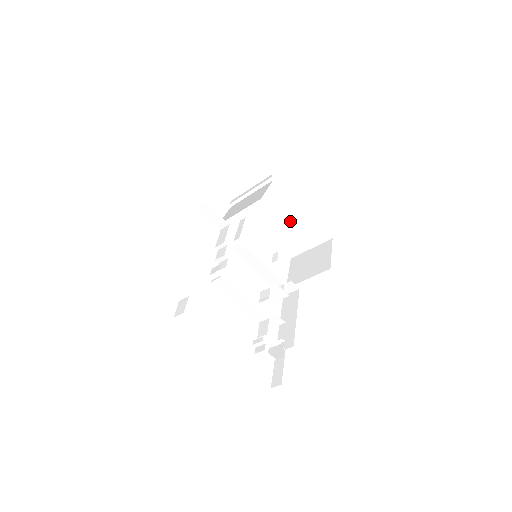
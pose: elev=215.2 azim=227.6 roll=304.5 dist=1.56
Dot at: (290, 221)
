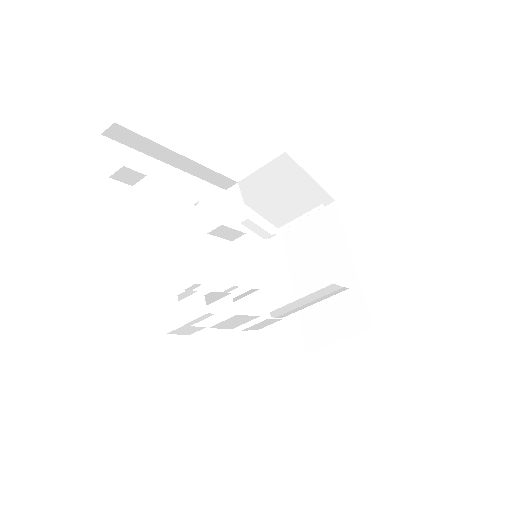
Dot at: occluded
